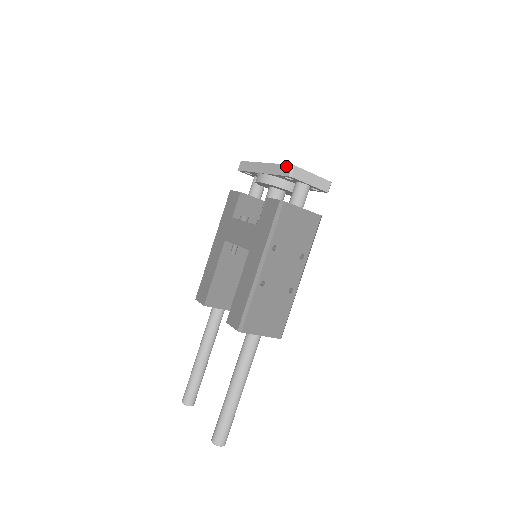
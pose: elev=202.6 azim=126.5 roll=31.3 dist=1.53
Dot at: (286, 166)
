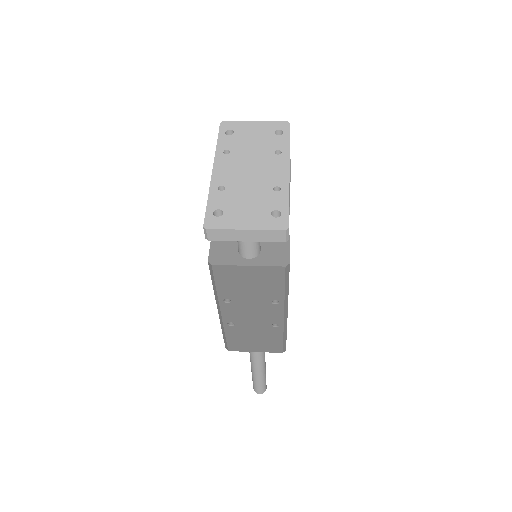
Dot at: (205, 217)
